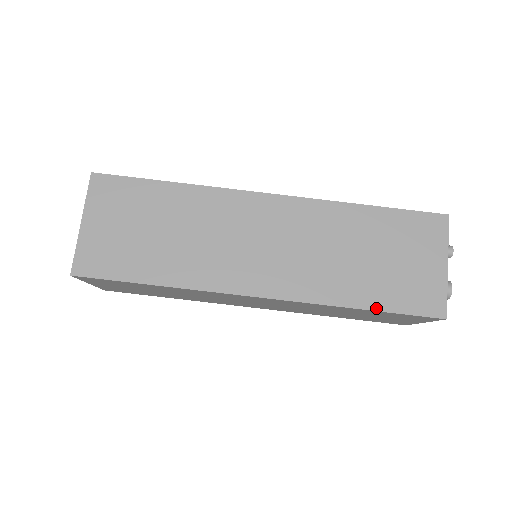
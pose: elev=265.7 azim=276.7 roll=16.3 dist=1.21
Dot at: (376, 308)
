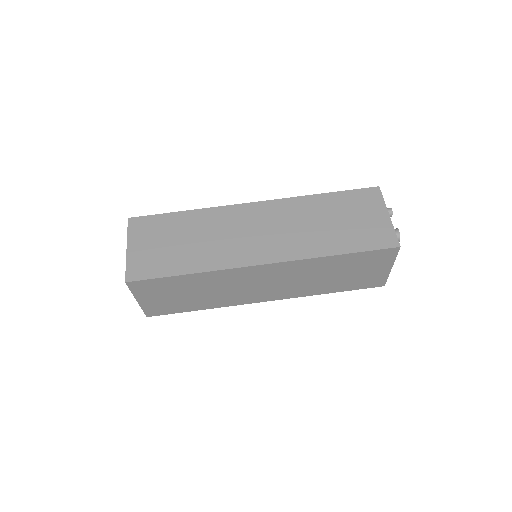
Dot at: (348, 252)
